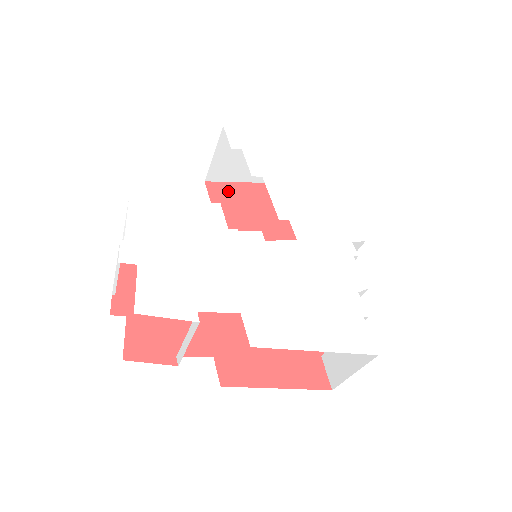
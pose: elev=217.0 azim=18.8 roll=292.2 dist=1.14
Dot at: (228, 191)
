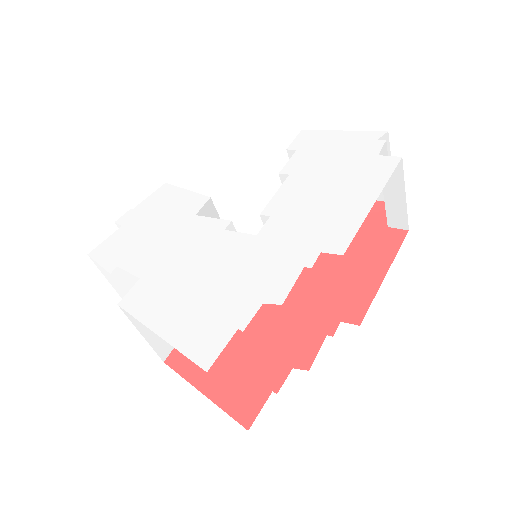
Dot at: occluded
